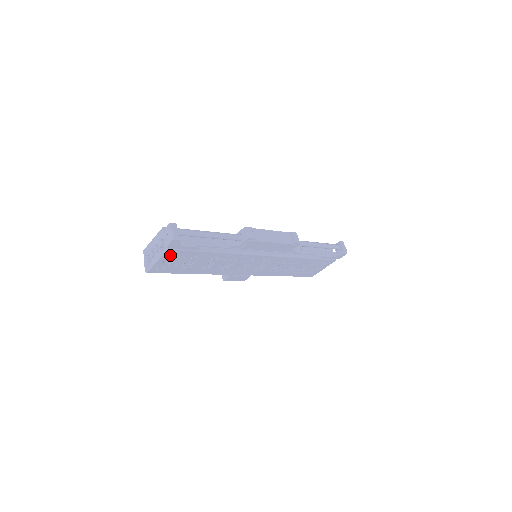
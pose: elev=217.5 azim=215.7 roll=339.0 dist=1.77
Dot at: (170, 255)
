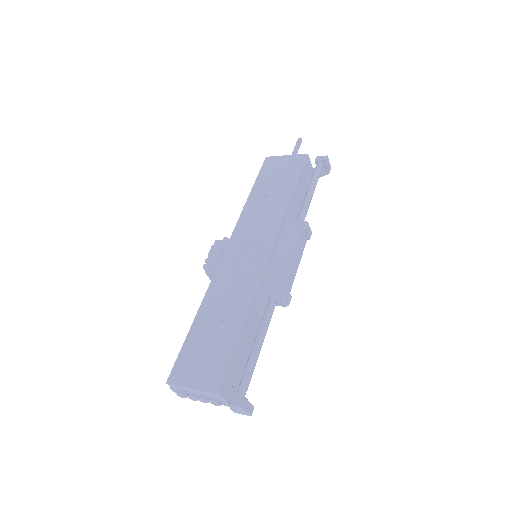
Dot at: occluded
